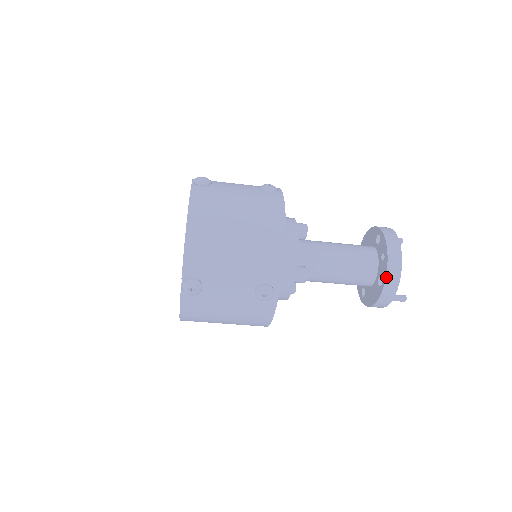
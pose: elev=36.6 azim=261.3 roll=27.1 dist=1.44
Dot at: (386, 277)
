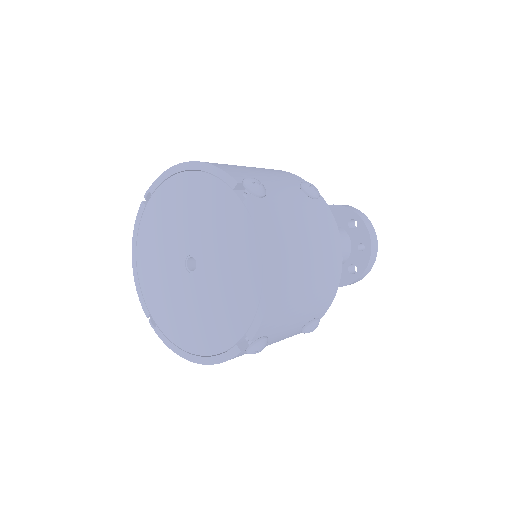
Dot at: (365, 270)
